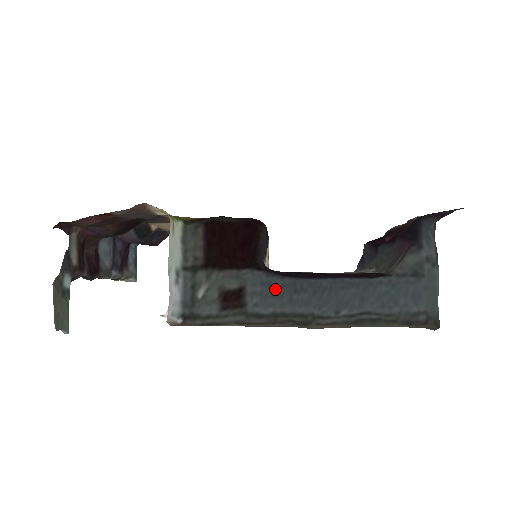
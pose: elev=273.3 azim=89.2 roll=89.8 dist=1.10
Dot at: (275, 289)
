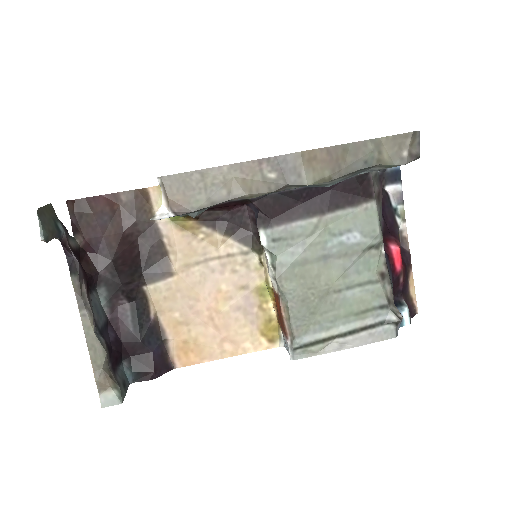
Dot at: occluded
